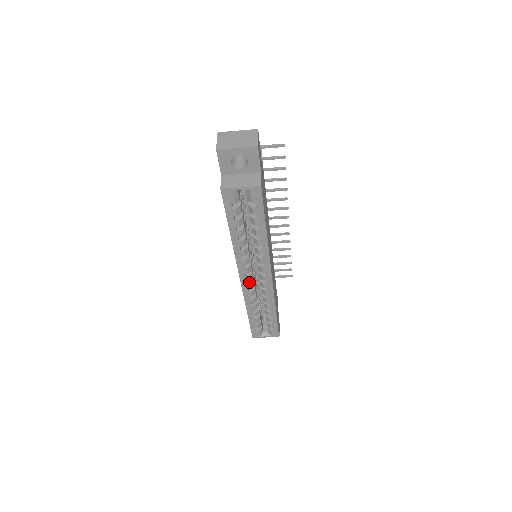
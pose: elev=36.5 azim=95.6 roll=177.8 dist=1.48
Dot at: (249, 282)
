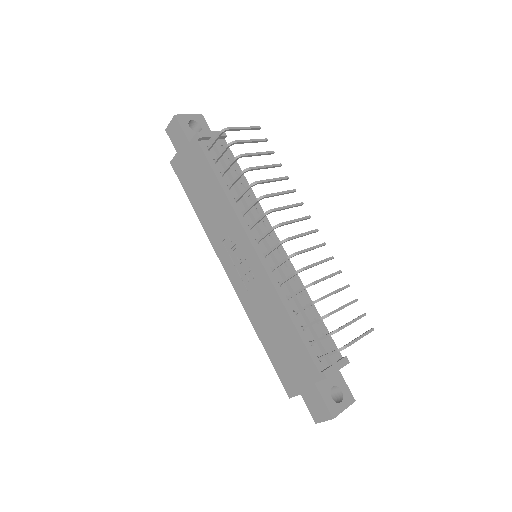
Dot at: occluded
